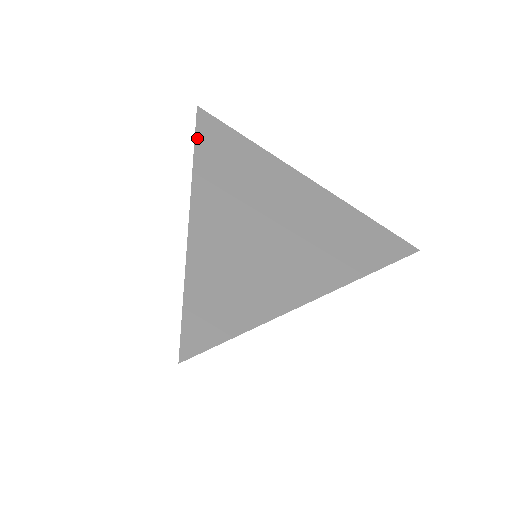
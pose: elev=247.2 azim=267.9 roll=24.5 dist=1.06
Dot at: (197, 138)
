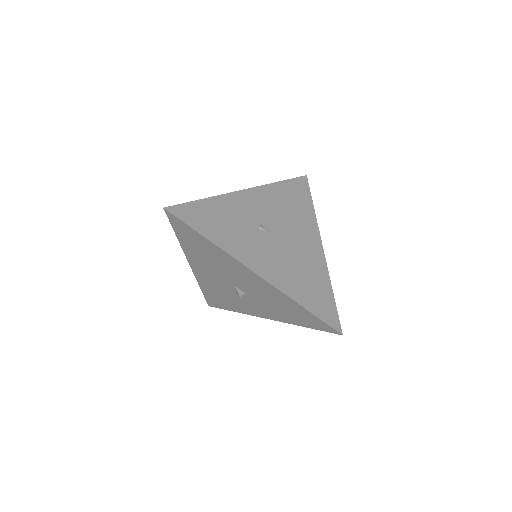
Dot at: (204, 293)
